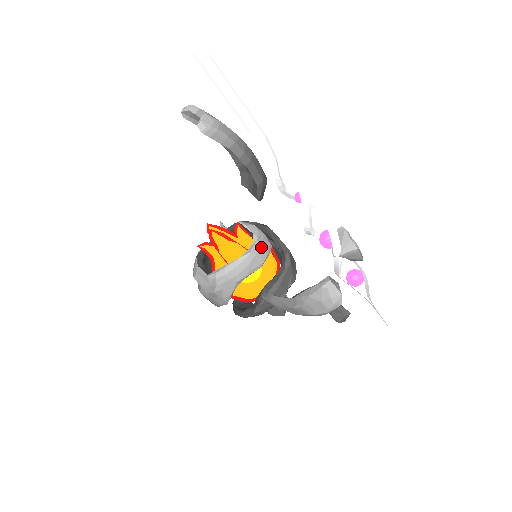
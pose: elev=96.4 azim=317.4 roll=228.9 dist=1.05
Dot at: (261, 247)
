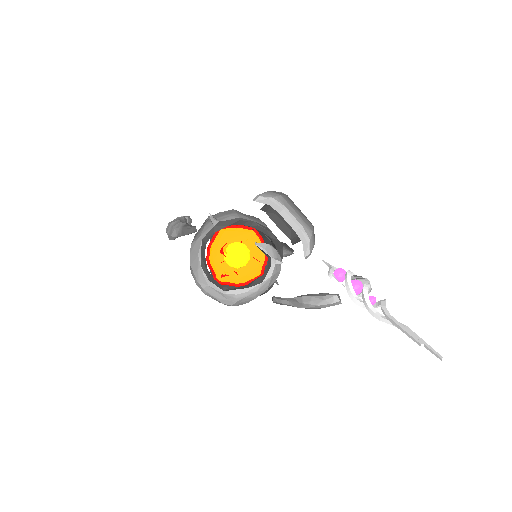
Dot at: (277, 267)
